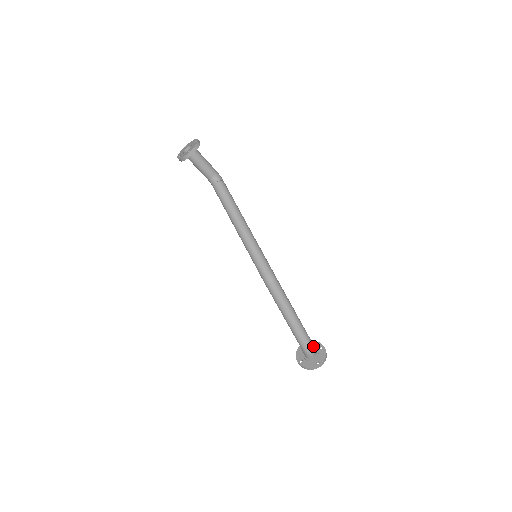
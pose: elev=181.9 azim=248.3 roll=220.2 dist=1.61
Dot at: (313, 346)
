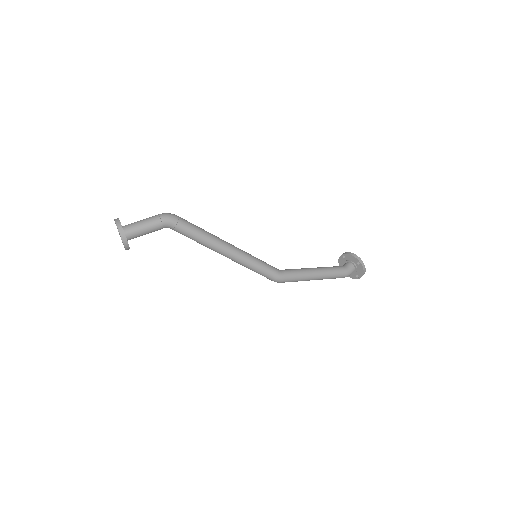
Dot at: (347, 274)
